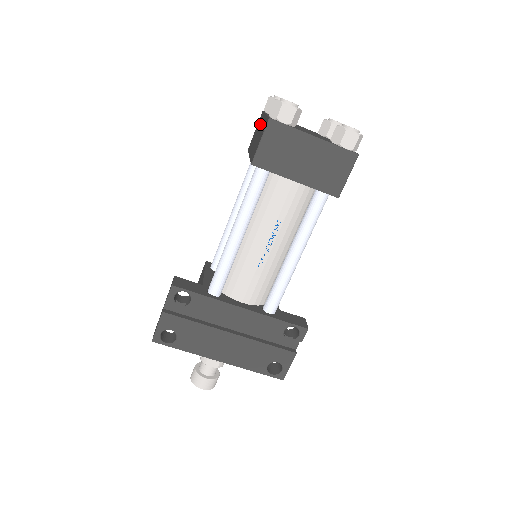
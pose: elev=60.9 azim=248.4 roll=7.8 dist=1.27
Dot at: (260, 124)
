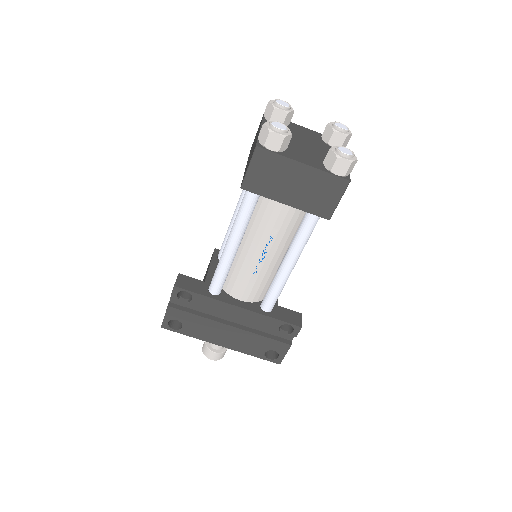
Dot at: (257, 134)
